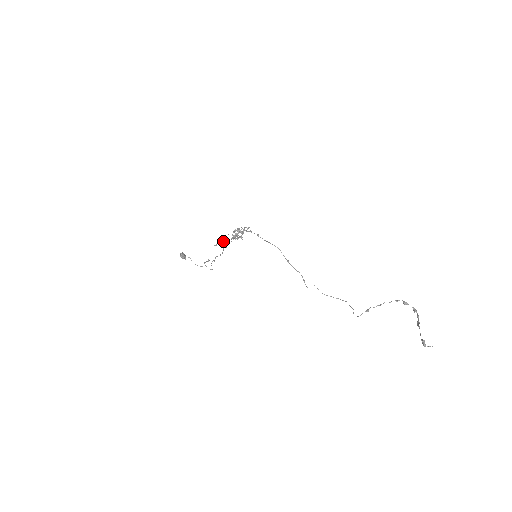
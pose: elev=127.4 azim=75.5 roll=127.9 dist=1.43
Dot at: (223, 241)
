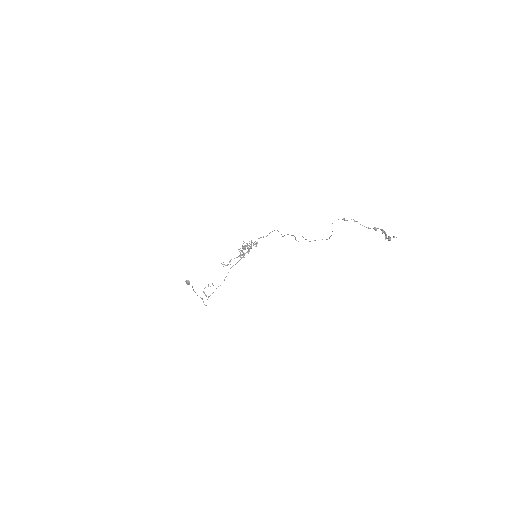
Dot at: (230, 260)
